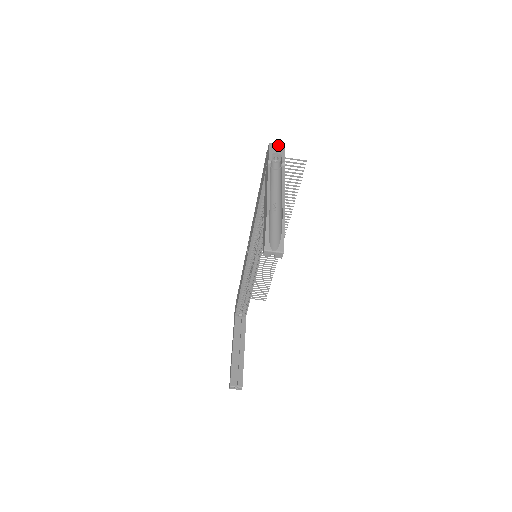
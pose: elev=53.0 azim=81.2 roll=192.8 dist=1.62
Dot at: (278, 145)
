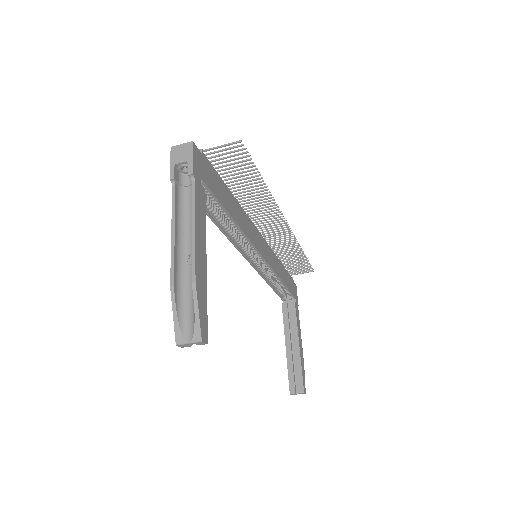
Dot at: (183, 146)
